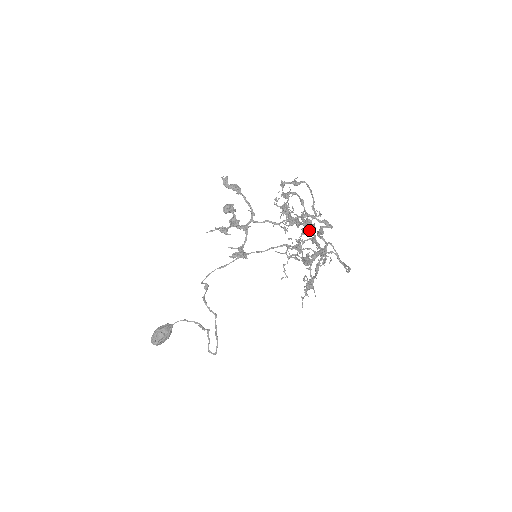
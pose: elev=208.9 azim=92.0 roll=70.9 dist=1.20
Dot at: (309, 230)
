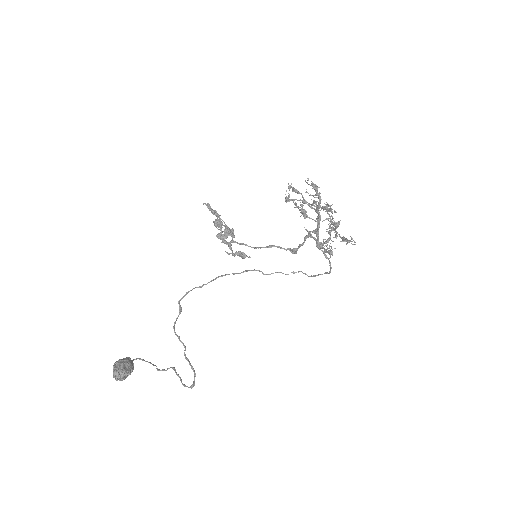
Dot at: (315, 220)
